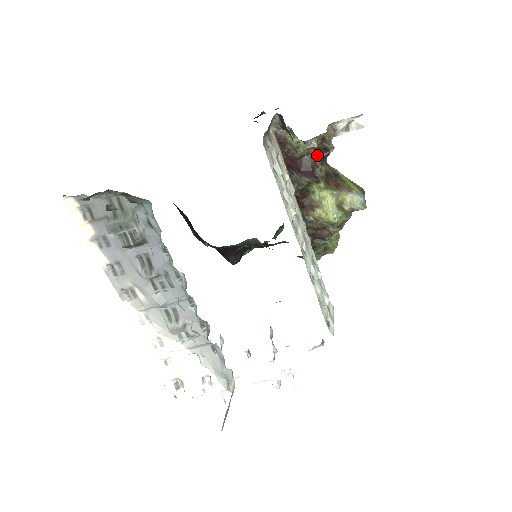
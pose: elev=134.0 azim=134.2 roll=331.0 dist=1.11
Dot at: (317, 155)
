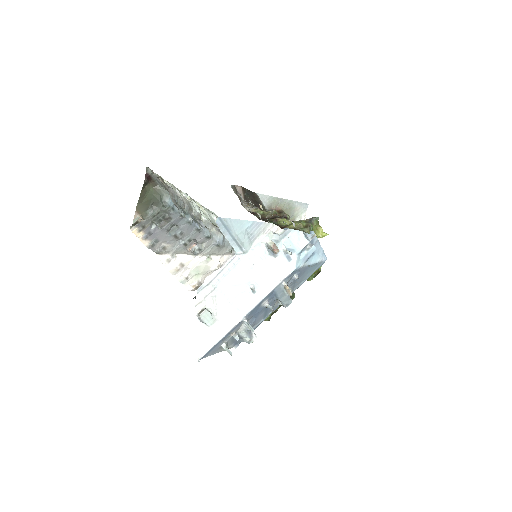
Dot at: occluded
